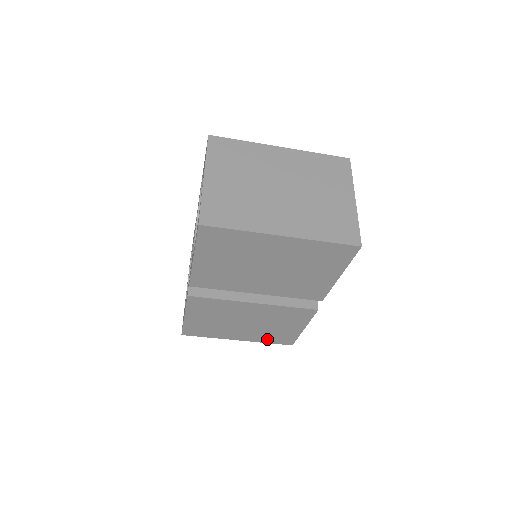
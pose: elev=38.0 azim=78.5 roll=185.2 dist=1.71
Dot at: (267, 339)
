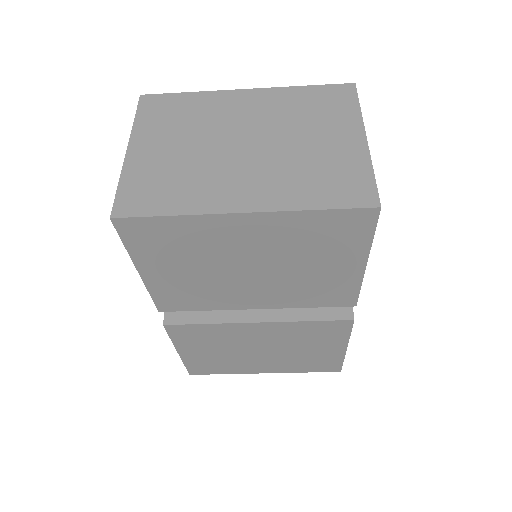
Dot at: (302, 367)
